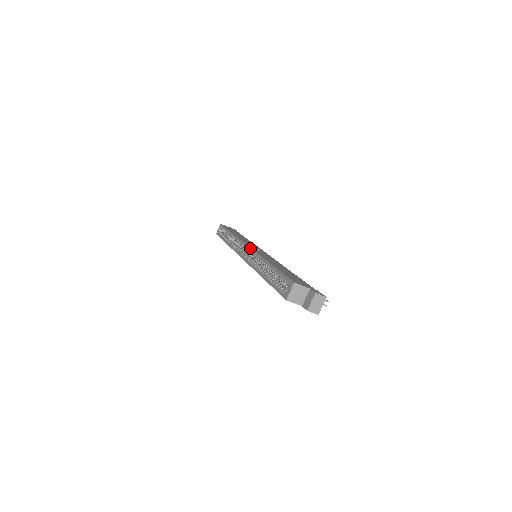
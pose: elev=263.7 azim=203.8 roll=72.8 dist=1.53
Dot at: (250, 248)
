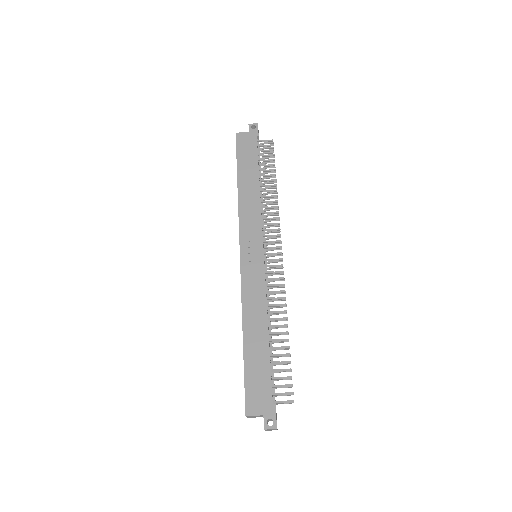
Dot at: (240, 270)
